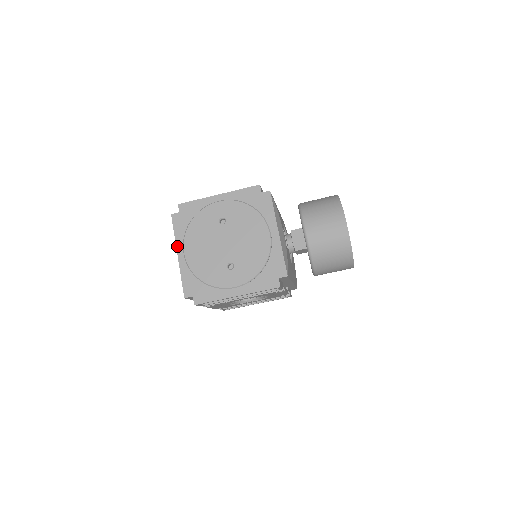
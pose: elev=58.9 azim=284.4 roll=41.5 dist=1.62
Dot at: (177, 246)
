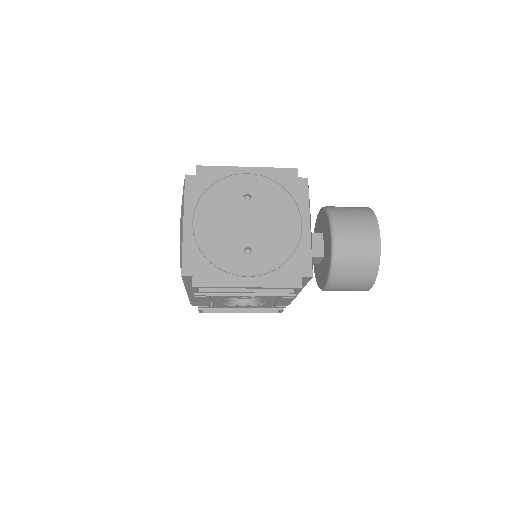
Dot at: (185, 212)
